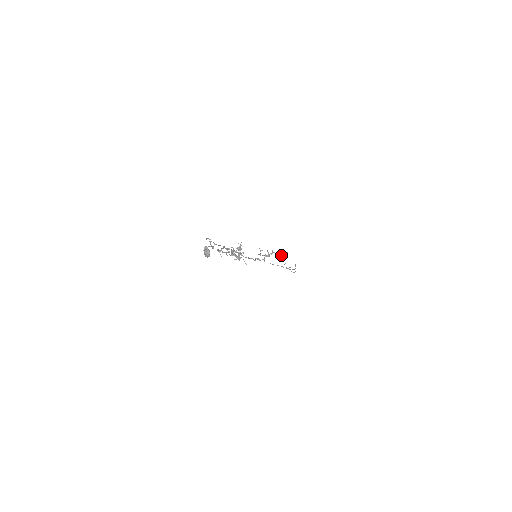
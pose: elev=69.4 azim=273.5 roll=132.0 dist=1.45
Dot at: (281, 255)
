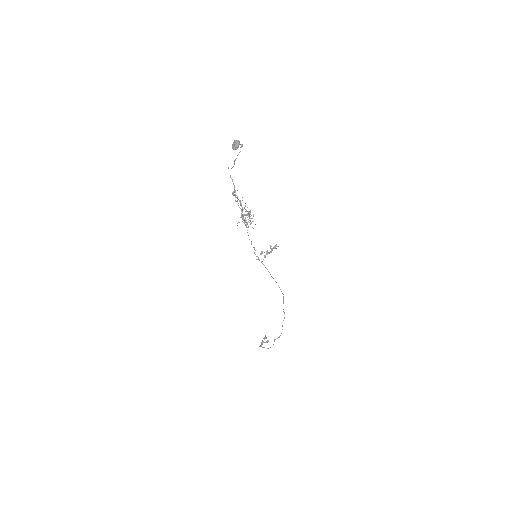
Dot at: (261, 343)
